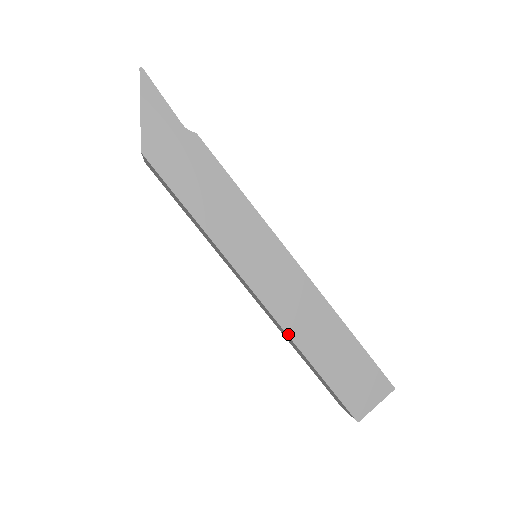
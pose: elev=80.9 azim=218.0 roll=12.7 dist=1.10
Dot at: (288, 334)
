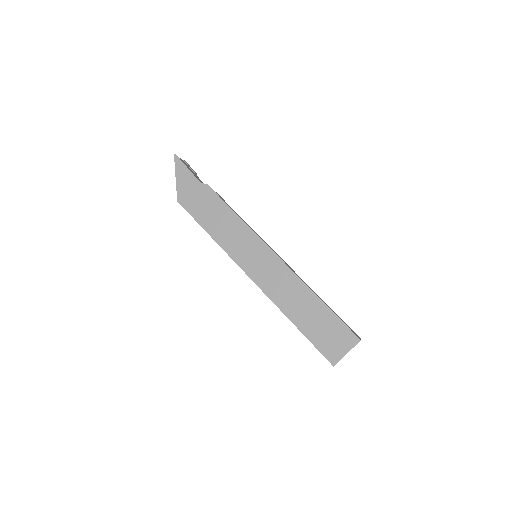
Dot at: (275, 304)
